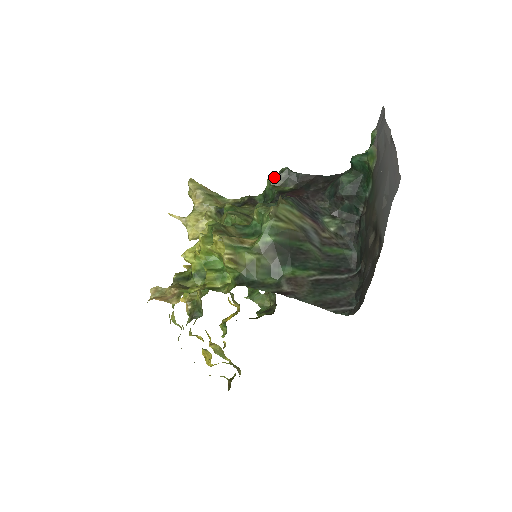
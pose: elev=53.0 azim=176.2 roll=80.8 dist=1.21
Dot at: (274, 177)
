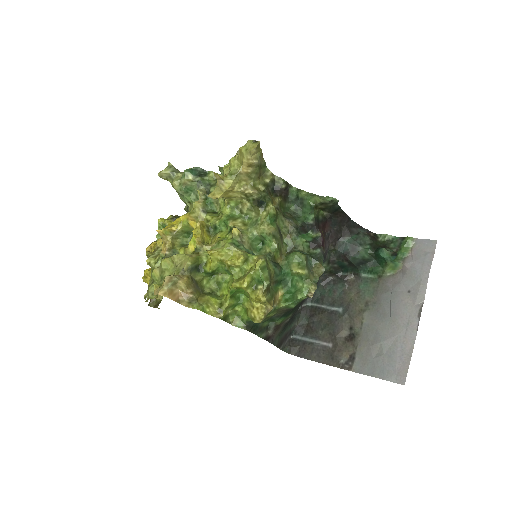
Dot at: (323, 202)
